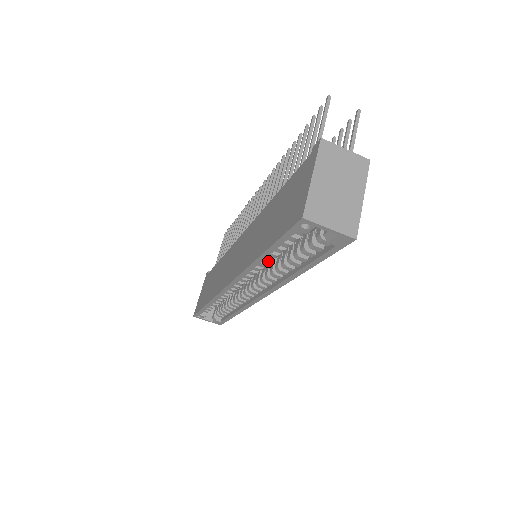
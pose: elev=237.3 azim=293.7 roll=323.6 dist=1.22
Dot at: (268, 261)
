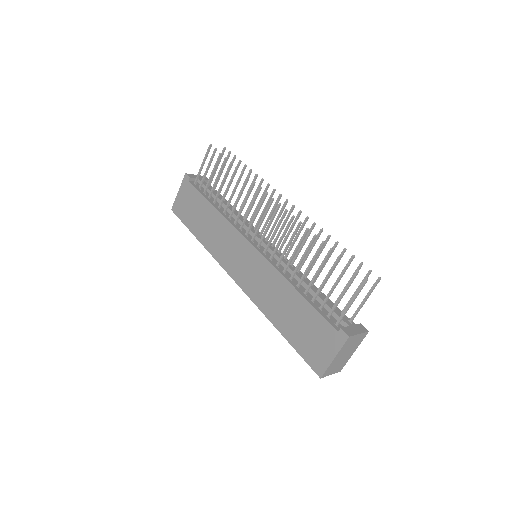
Dot at: occluded
